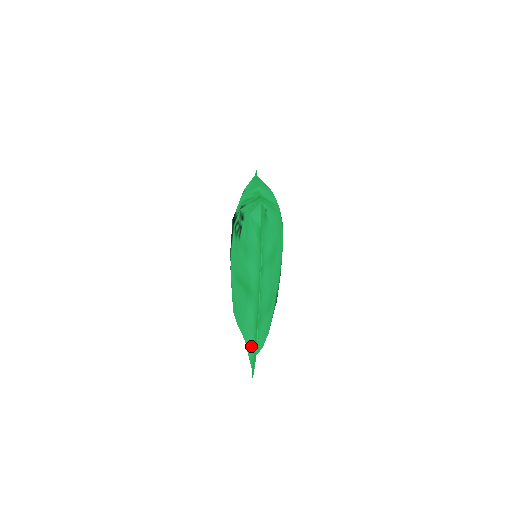
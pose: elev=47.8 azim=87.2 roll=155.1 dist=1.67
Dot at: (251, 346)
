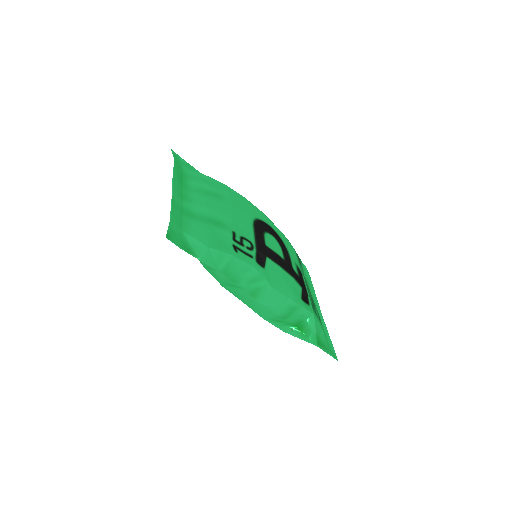
Dot at: occluded
